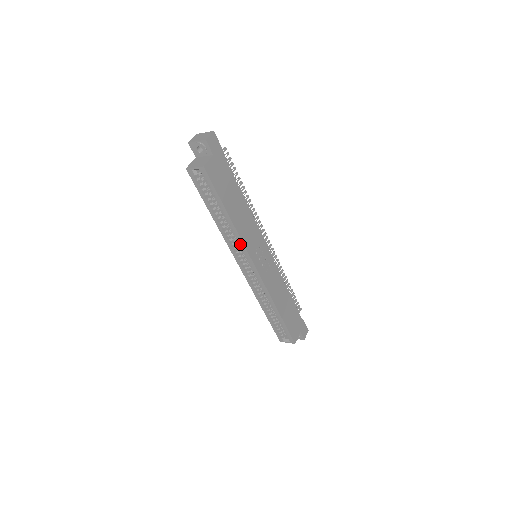
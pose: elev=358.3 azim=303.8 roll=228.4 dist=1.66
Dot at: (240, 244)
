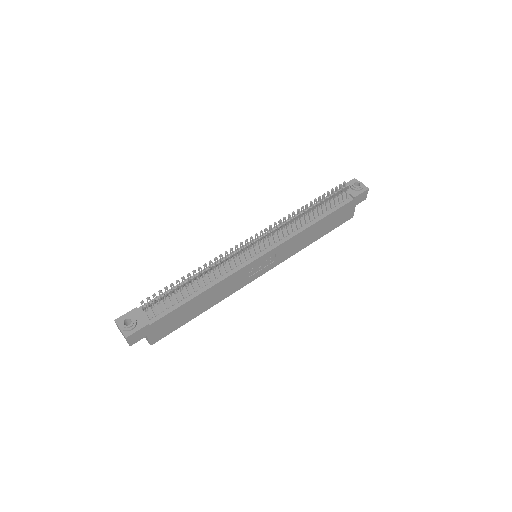
Dot at: occluded
